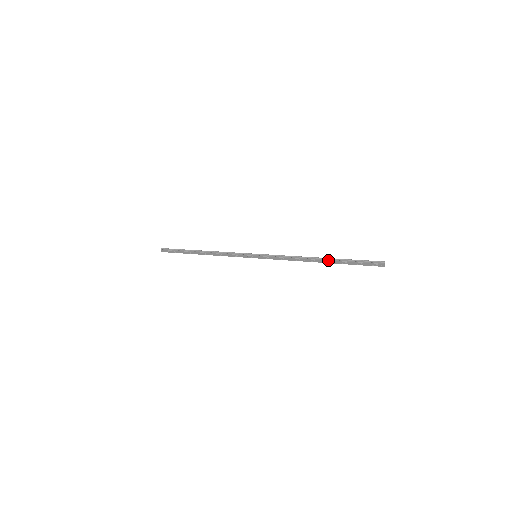
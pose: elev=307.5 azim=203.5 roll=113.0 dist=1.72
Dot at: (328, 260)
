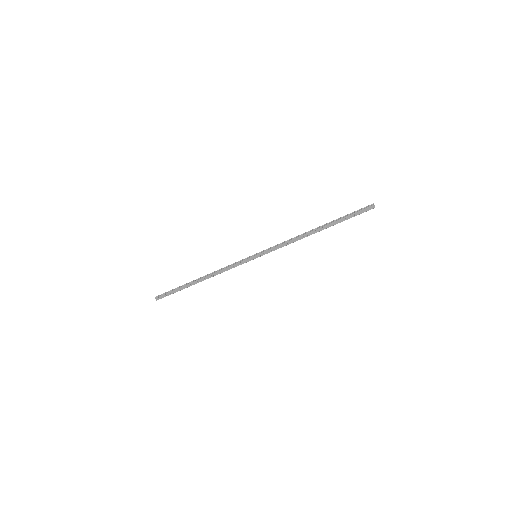
Dot at: (325, 225)
